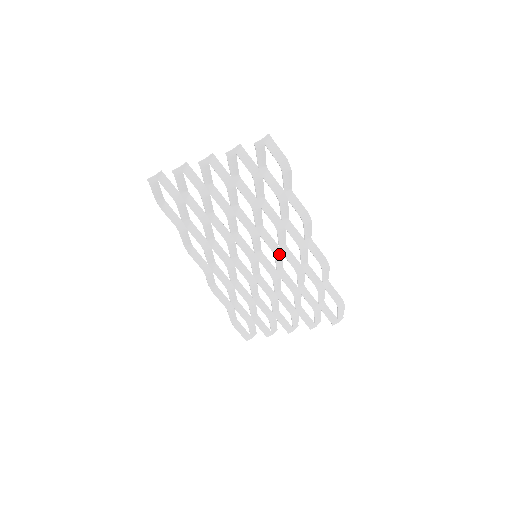
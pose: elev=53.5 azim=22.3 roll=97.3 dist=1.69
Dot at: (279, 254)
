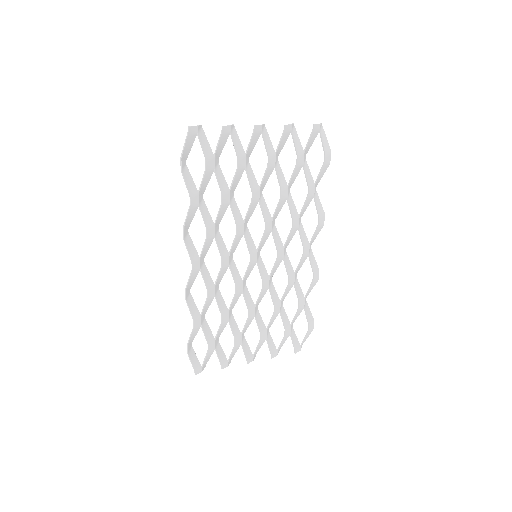
Dot at: (281, 257)
